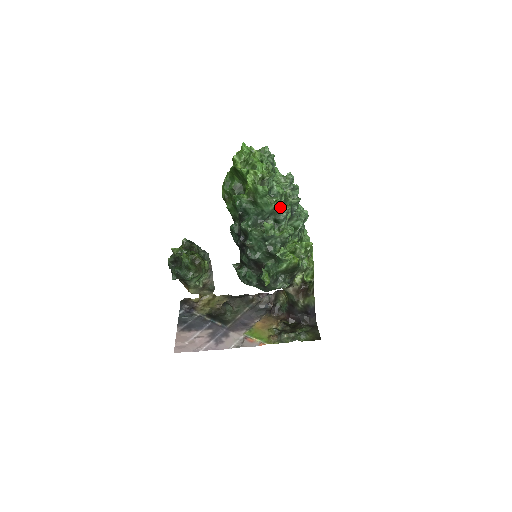
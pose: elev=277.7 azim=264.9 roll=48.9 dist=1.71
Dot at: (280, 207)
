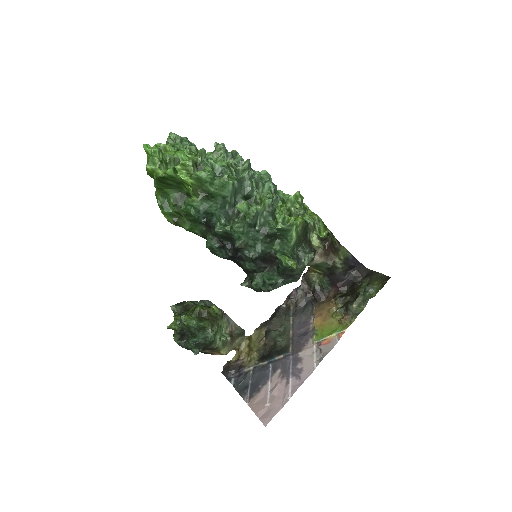
Dot at: (238, 179)
